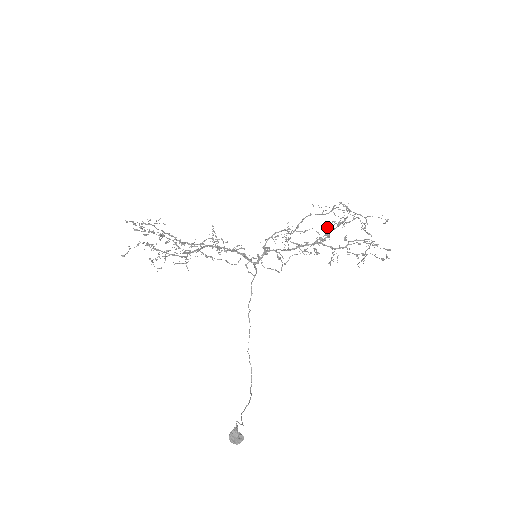
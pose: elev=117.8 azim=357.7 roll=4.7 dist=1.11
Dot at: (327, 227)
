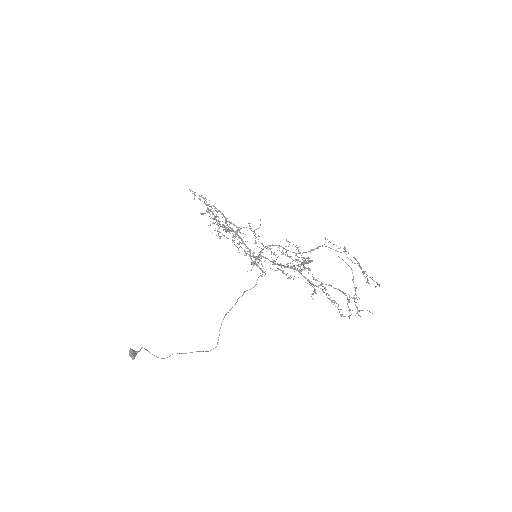
Dot at: occluded
